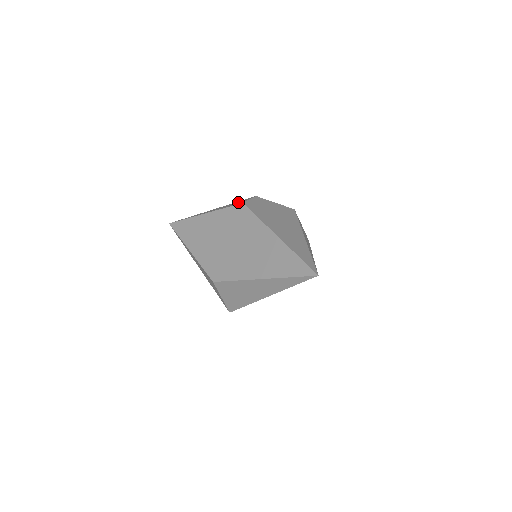
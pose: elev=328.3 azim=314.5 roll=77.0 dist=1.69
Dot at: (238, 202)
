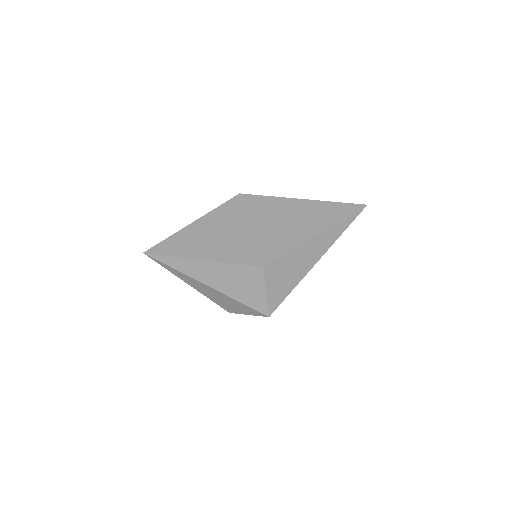
Dot at: occluded
